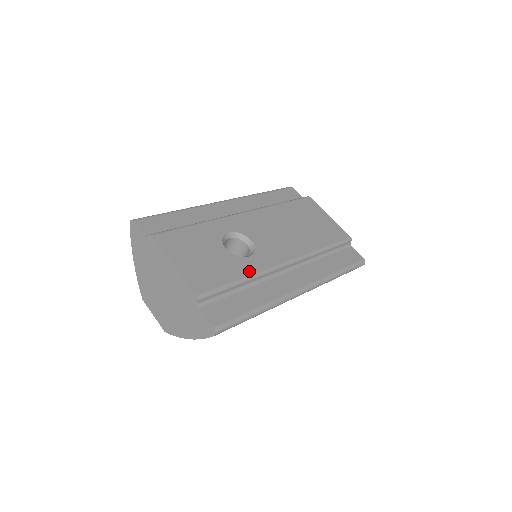
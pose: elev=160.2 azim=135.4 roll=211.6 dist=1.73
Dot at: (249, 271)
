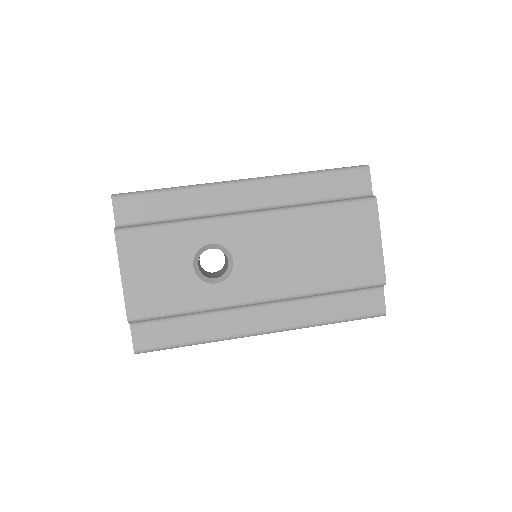
Dot at: (203, 303)
